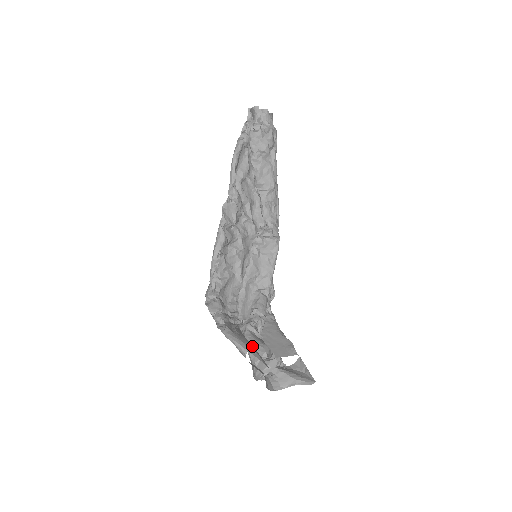
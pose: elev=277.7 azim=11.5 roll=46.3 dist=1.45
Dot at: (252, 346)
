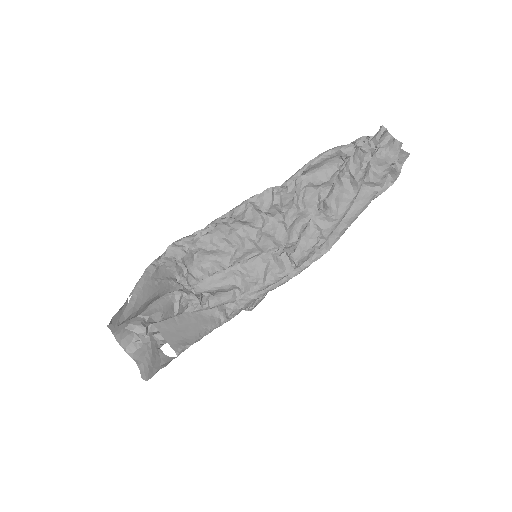
Dot at: (144, 299)
